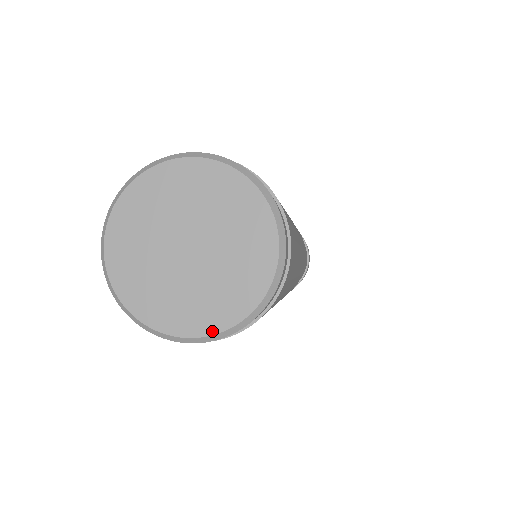
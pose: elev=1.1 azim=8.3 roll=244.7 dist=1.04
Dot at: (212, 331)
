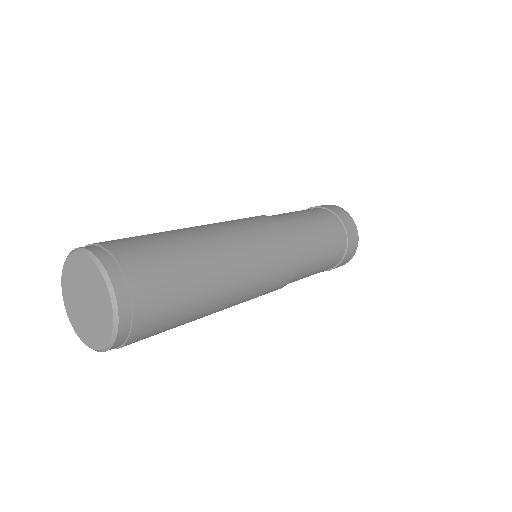
Dot at: (111, 325)
